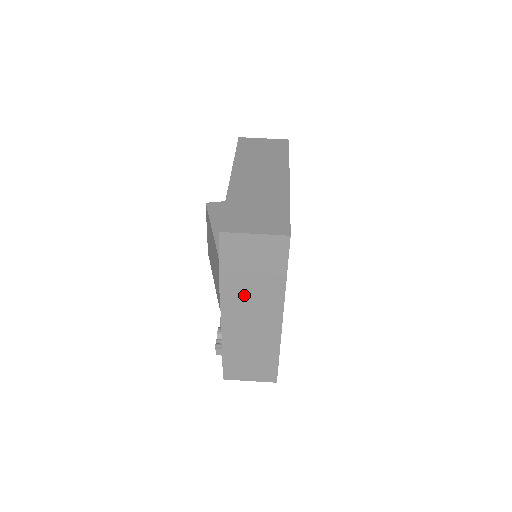
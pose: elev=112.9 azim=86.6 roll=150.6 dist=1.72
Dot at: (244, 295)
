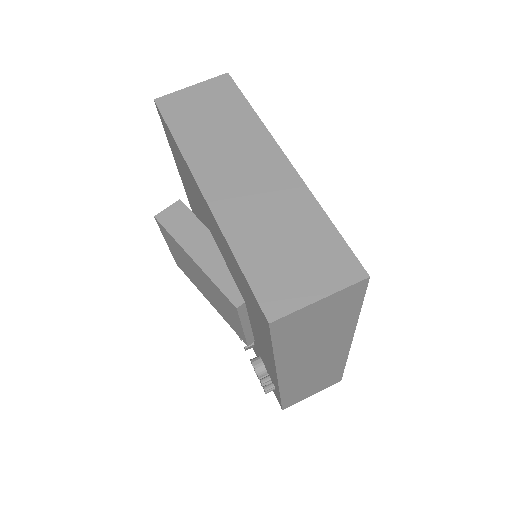
Dot at: (305, 351)
